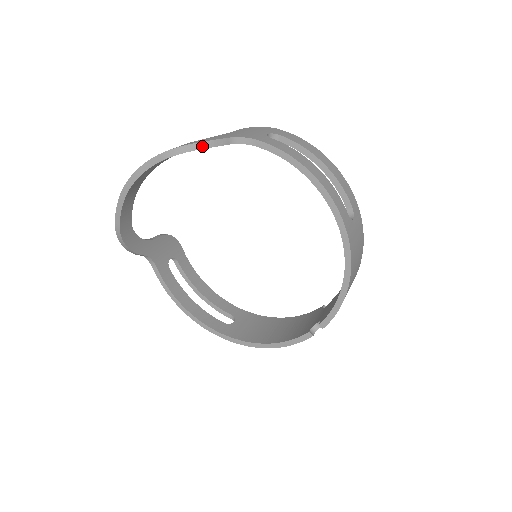
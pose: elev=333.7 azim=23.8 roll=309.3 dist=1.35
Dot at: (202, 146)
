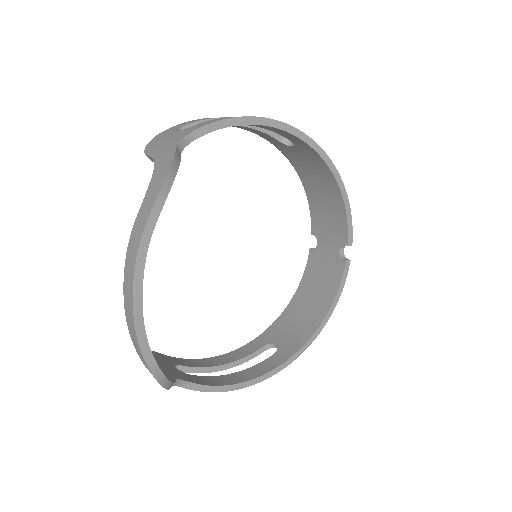
Dot at: (174, 170)
